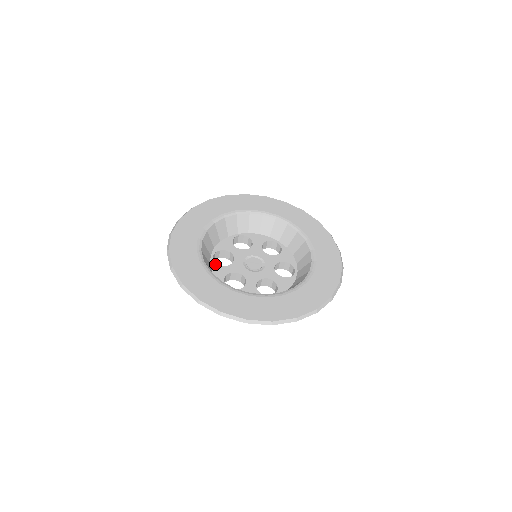
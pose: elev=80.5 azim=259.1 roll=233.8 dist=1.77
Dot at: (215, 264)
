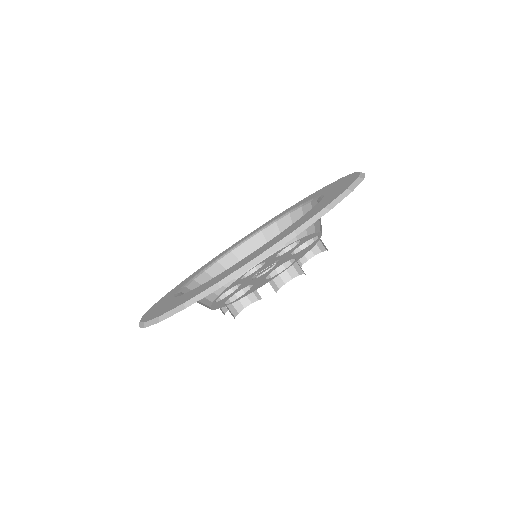
Dot at: (216, 303)
